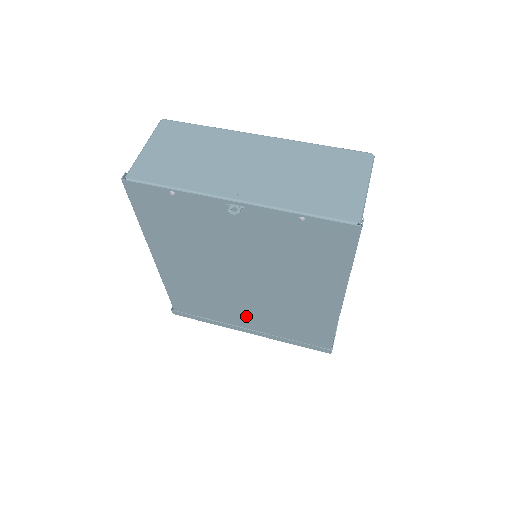
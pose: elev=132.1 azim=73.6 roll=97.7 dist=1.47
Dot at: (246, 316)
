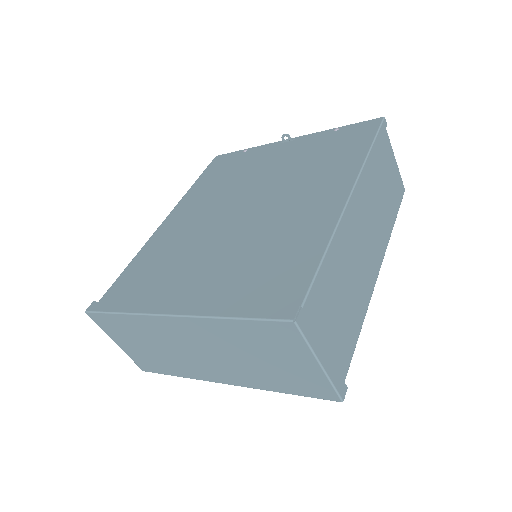
Dot at: (195, 279)
